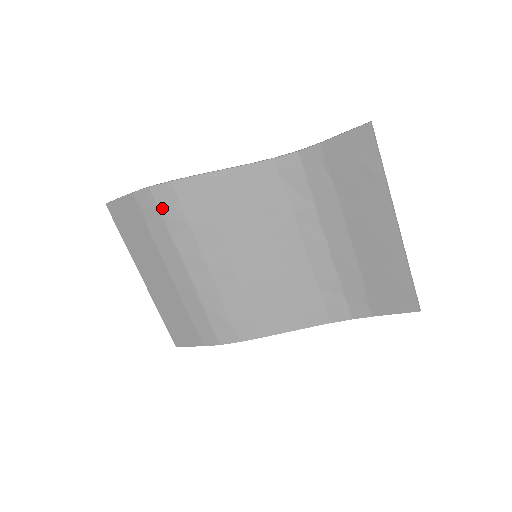
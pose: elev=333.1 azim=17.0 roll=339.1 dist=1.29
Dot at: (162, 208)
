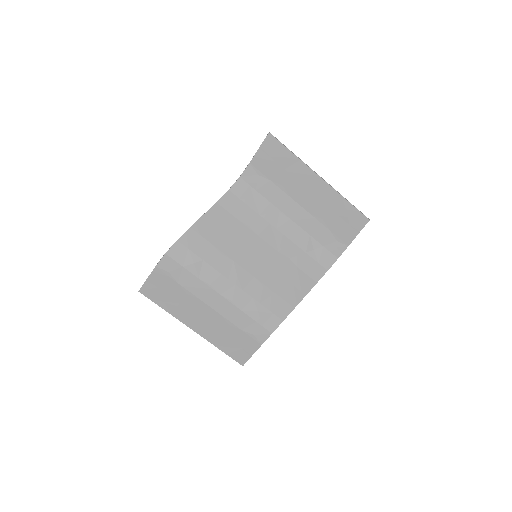
Dot at: (181, 262)
